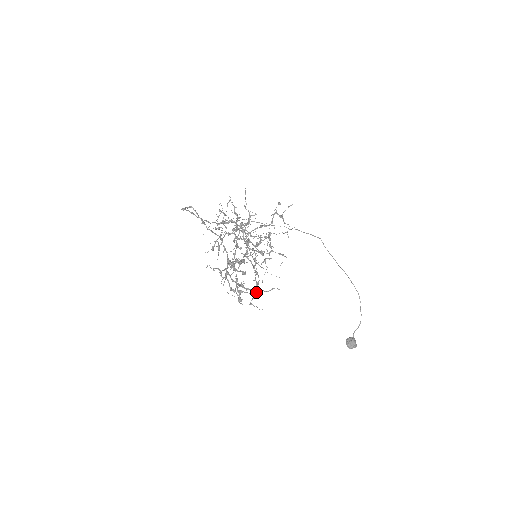
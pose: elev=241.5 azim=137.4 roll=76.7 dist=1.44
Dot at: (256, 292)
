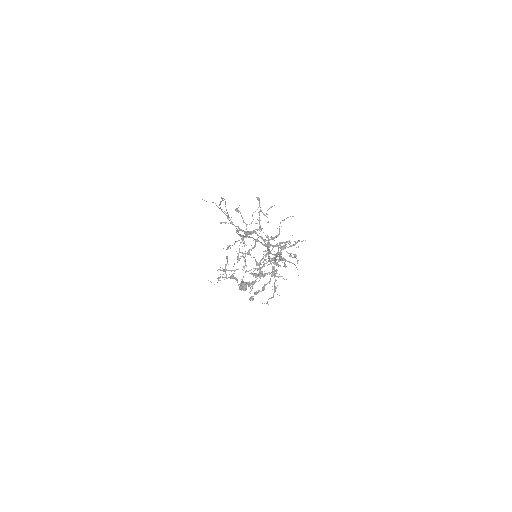
Dot at: (273, 294)
